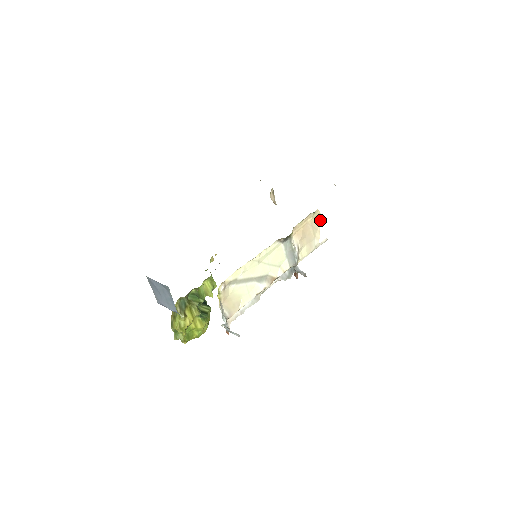
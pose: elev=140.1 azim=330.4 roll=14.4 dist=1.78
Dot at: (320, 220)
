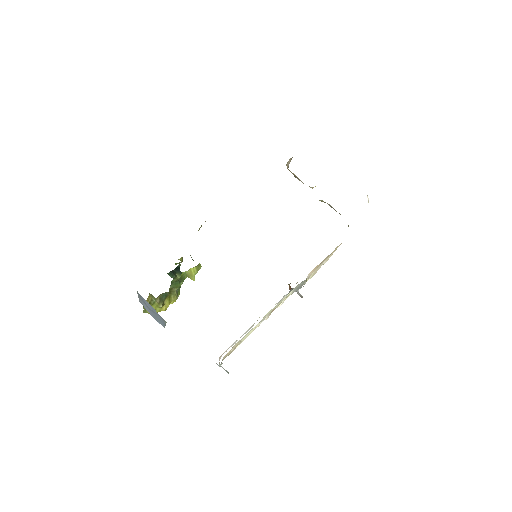
Dot at: occluded
